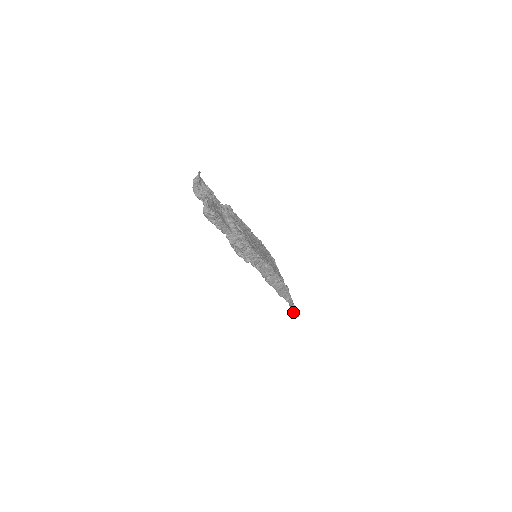
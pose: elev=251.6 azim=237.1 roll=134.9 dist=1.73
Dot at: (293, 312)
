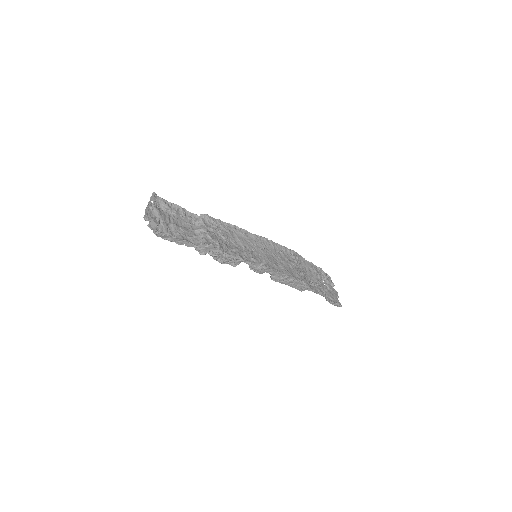
Dot at: (331, 303)
